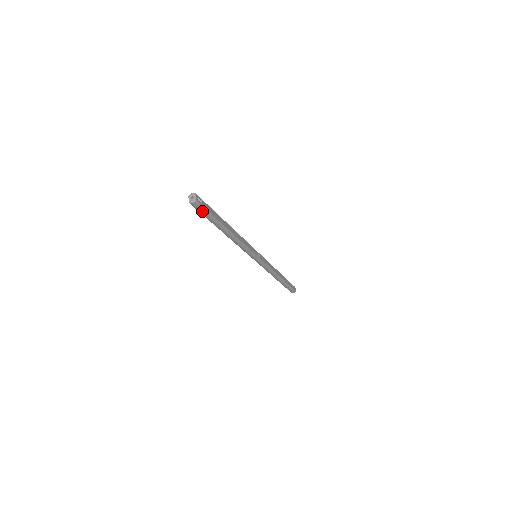
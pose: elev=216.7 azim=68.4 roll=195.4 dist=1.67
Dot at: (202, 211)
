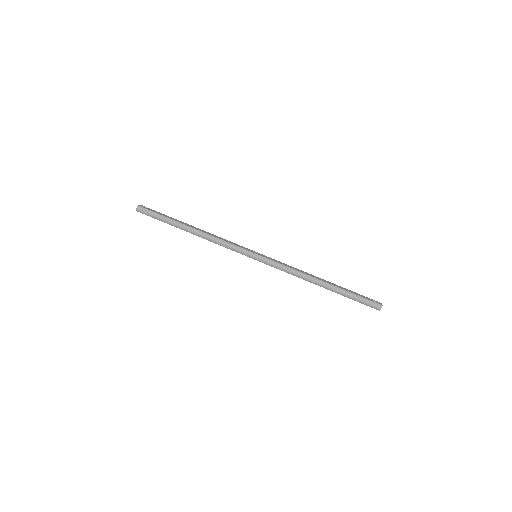
Dot at: (150, 214)
